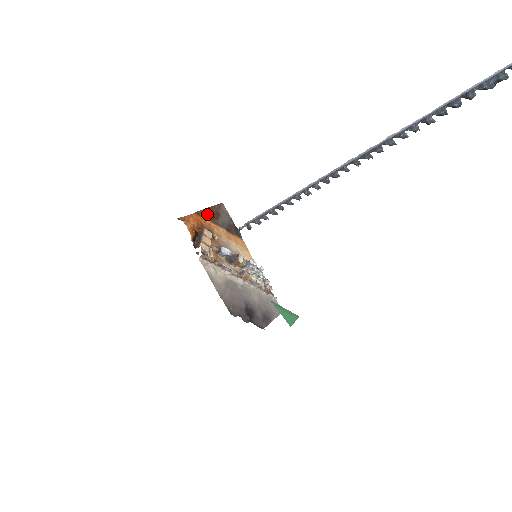
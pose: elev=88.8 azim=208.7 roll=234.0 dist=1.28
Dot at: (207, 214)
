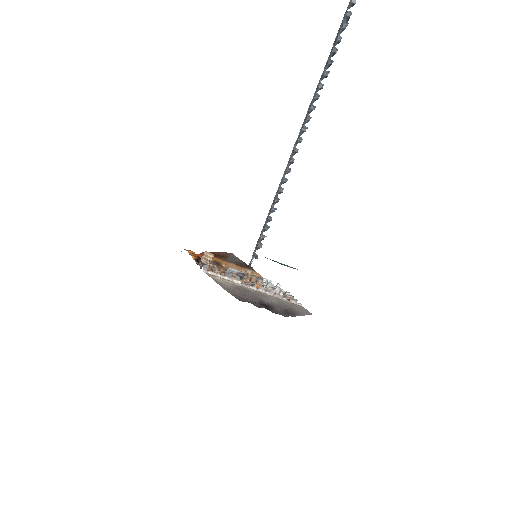
Dot at: (214, 255)
